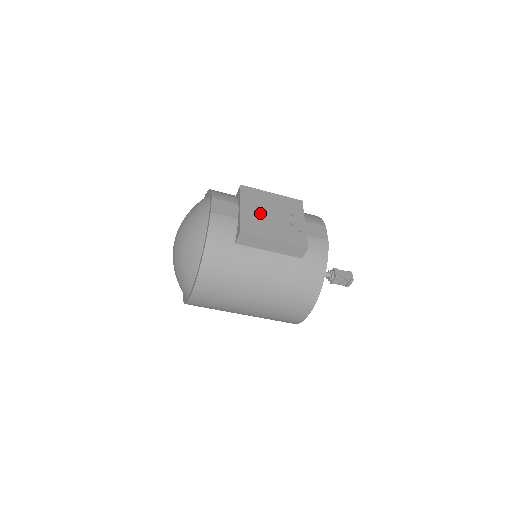
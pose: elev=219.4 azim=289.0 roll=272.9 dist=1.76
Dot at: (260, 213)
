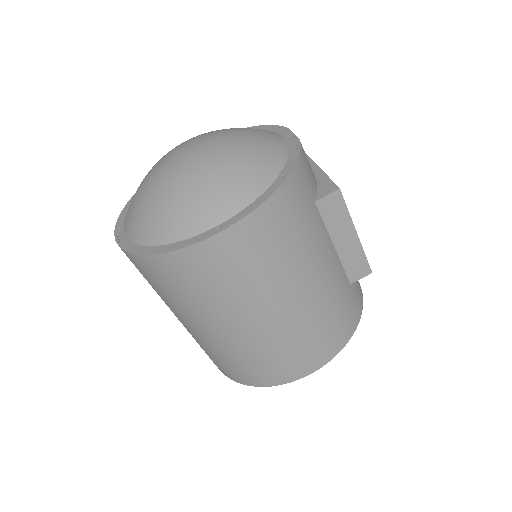
Dot at: occluded
